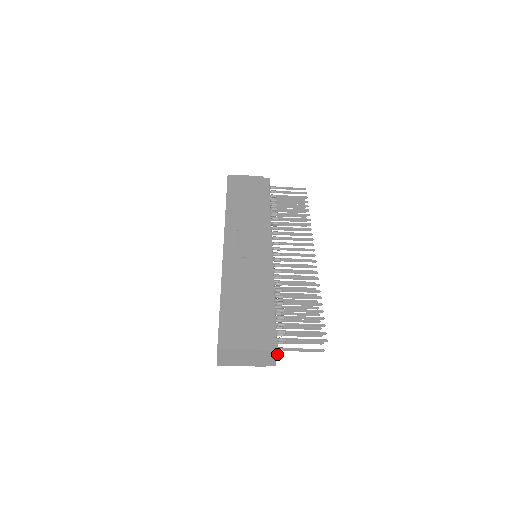
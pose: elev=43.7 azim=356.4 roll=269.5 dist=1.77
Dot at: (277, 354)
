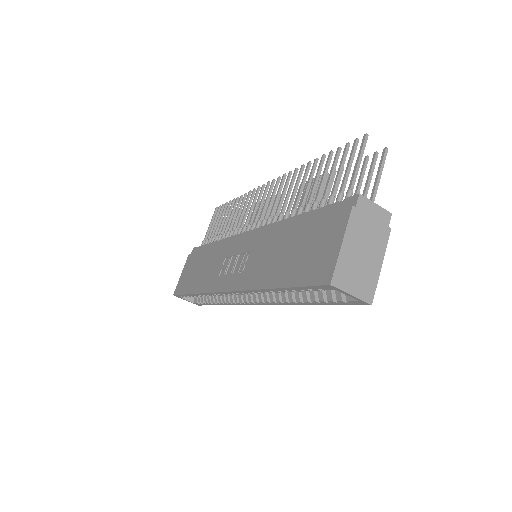
Dot at: (365, 199)
